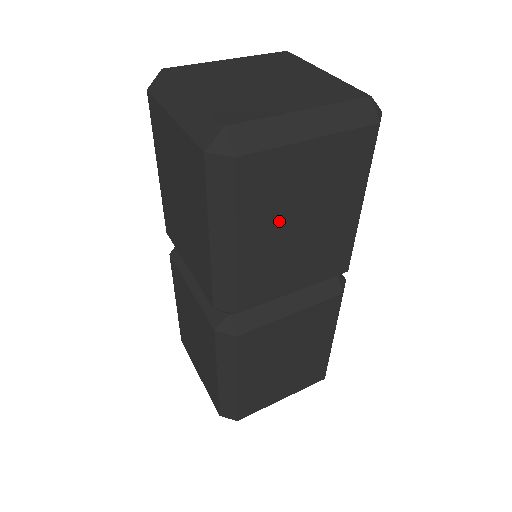
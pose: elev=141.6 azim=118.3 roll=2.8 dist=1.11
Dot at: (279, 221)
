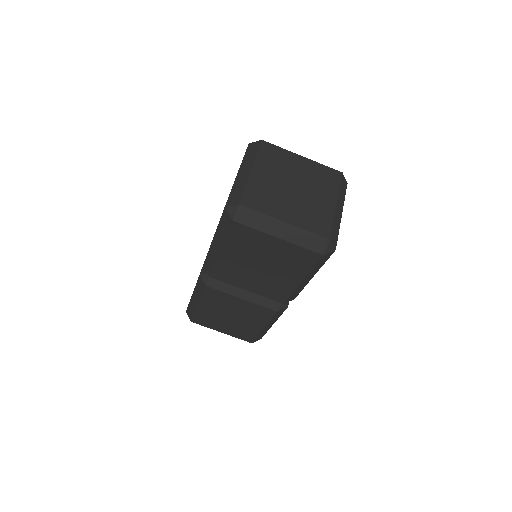
Dot at: occluded
